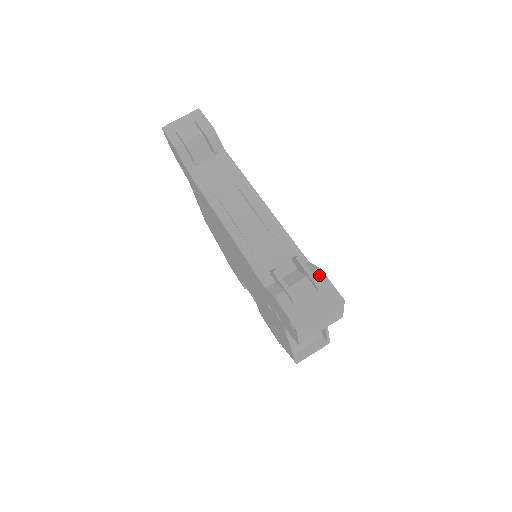
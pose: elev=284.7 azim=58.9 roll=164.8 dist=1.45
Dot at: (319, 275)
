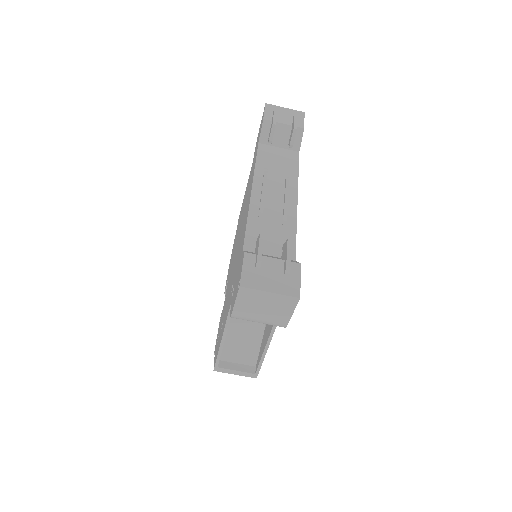
Dot at: (295, 266)
